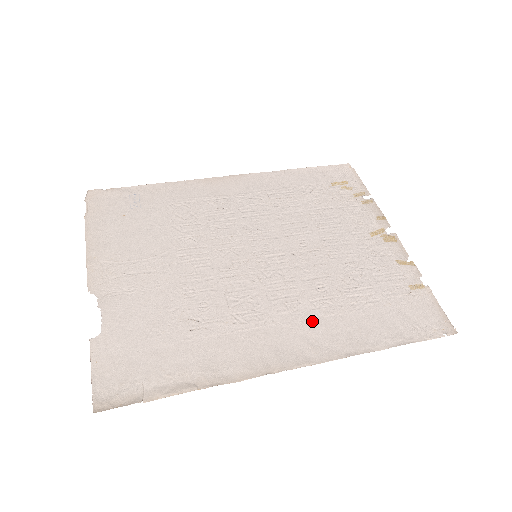
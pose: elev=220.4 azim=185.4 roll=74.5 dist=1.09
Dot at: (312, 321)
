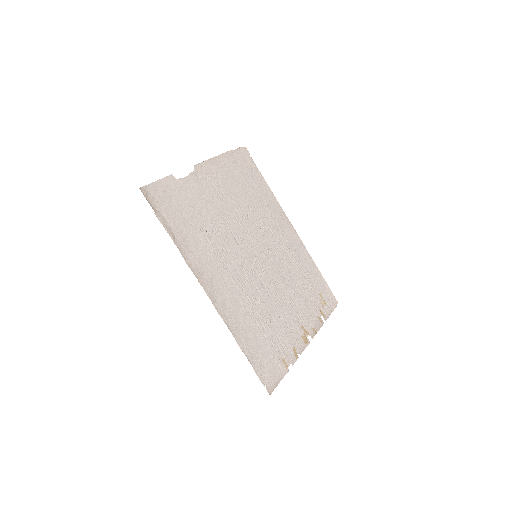
Dot at: (236, 299)
